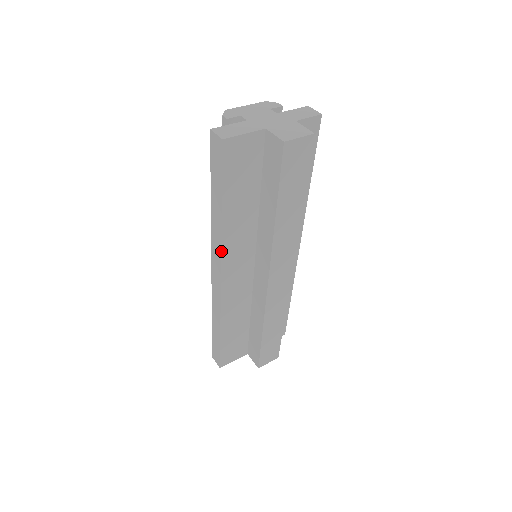
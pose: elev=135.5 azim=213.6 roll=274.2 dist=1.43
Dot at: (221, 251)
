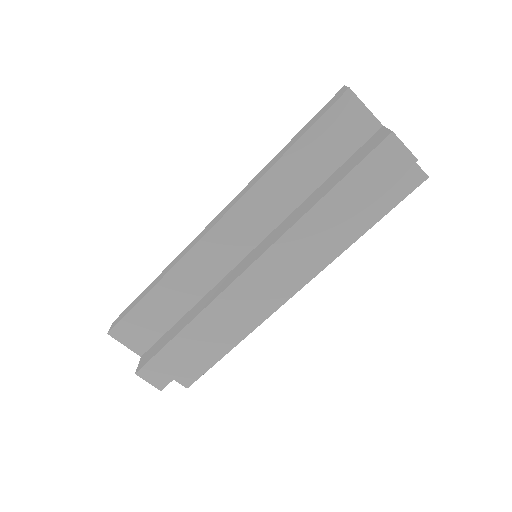
Dot at: (245, 194)
